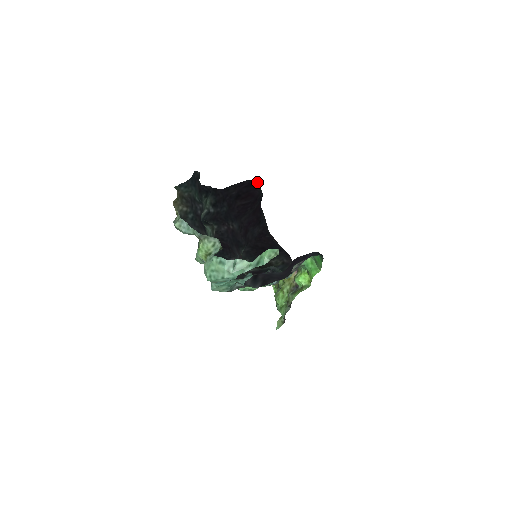
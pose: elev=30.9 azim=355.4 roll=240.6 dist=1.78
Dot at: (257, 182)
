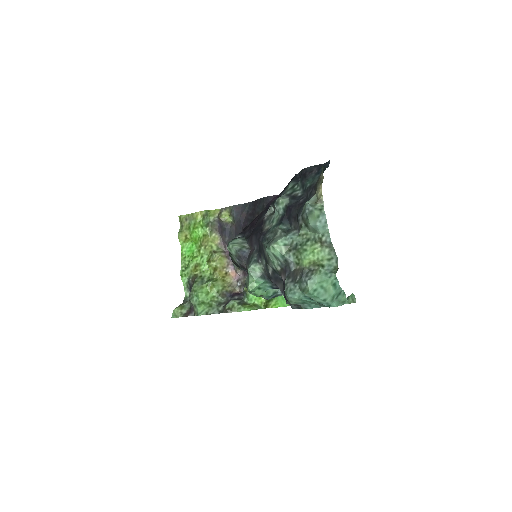
Dot at: occluded
